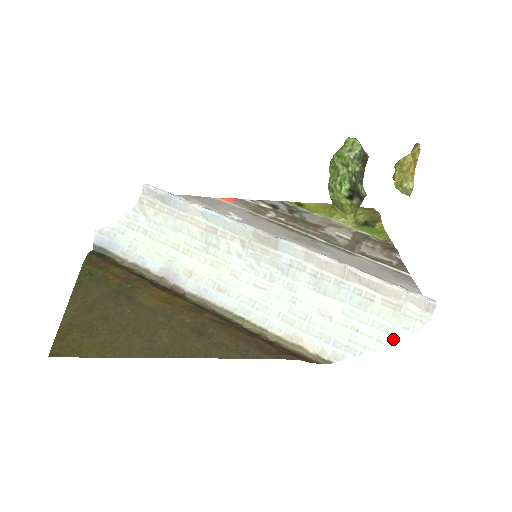
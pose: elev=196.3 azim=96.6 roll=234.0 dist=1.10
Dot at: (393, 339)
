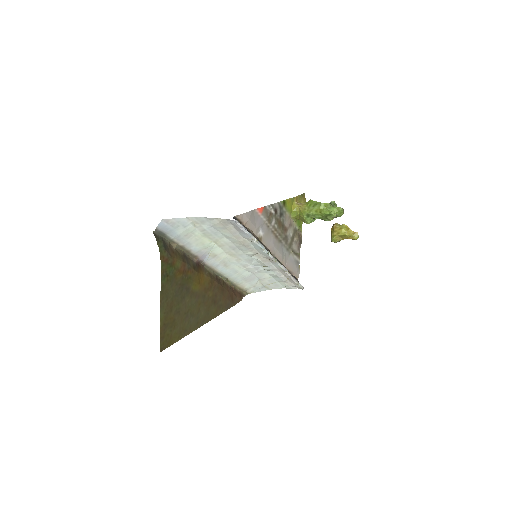
Dot at: (277, 288)
